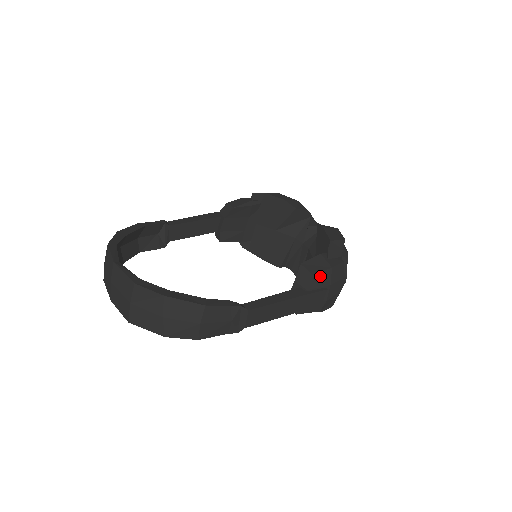
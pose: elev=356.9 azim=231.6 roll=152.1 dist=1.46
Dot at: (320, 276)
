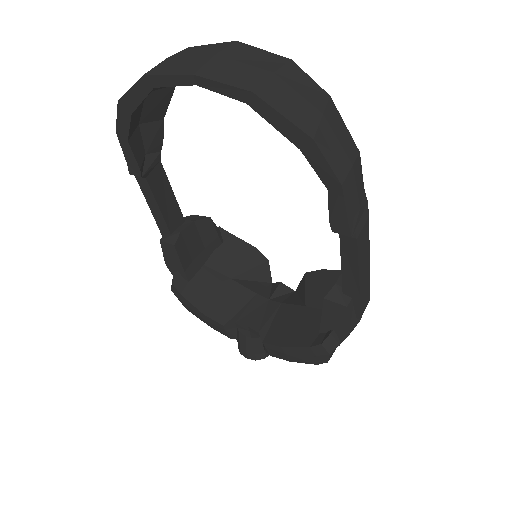
Dot at: occluded
